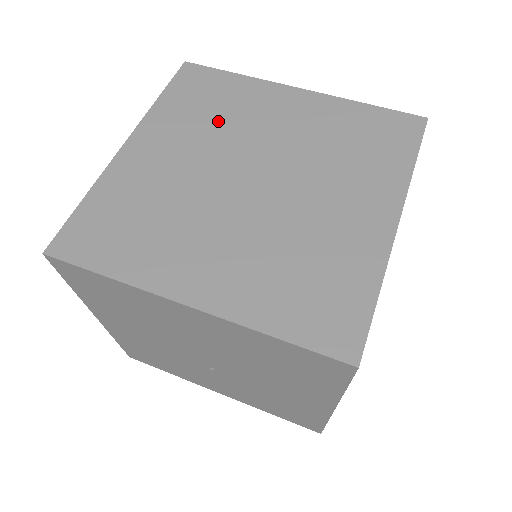
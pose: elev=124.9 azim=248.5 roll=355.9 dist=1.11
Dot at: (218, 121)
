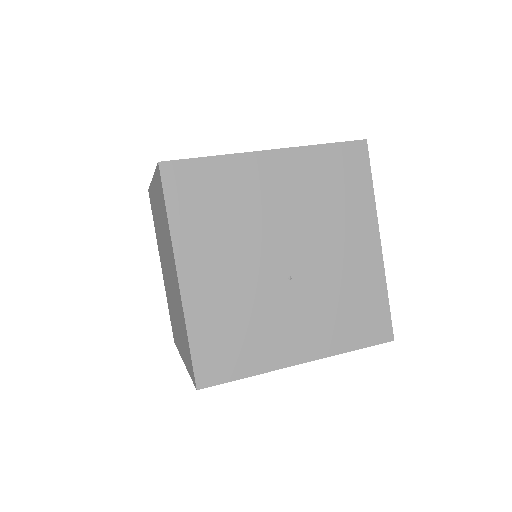
Dot at: occluded
